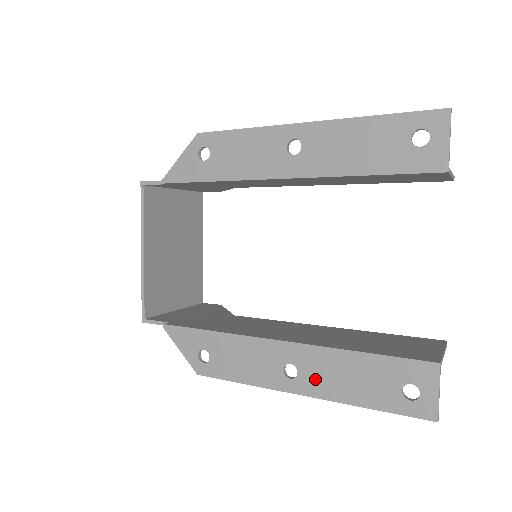
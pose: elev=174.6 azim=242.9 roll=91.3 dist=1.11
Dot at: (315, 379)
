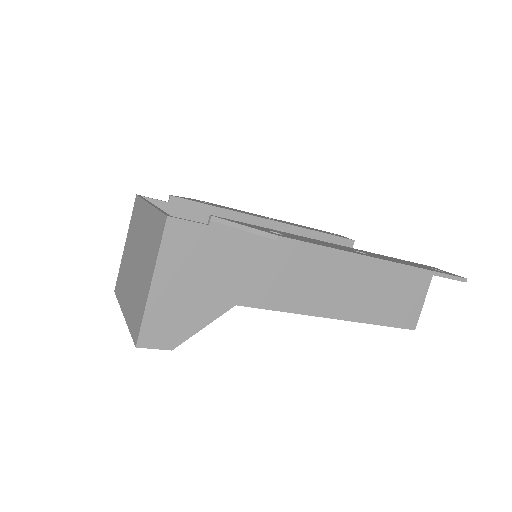
Dot at: (382, 257)
